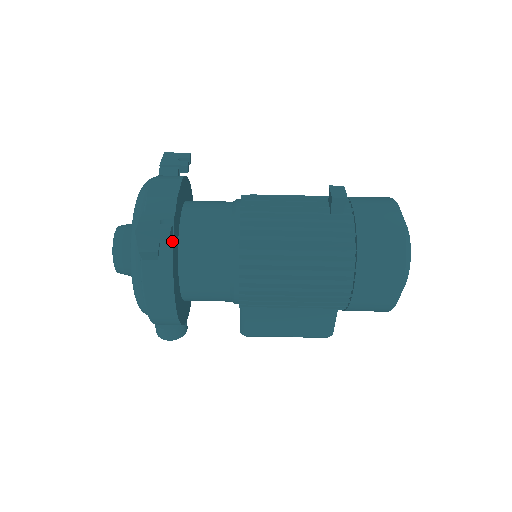
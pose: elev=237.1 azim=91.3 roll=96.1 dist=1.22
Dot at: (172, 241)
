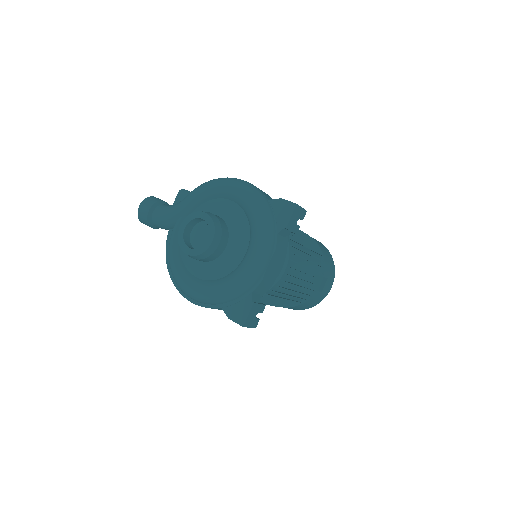
Dot at: occluded
